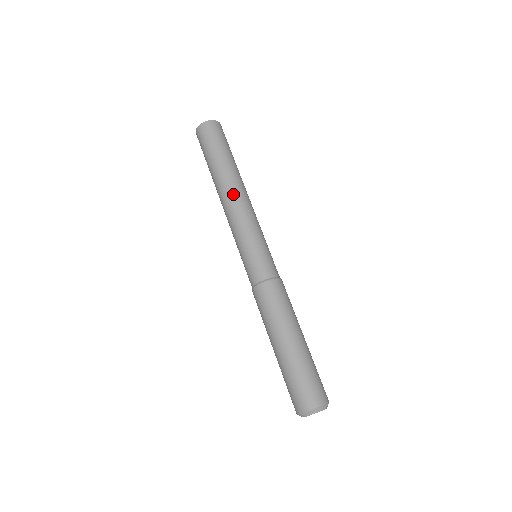
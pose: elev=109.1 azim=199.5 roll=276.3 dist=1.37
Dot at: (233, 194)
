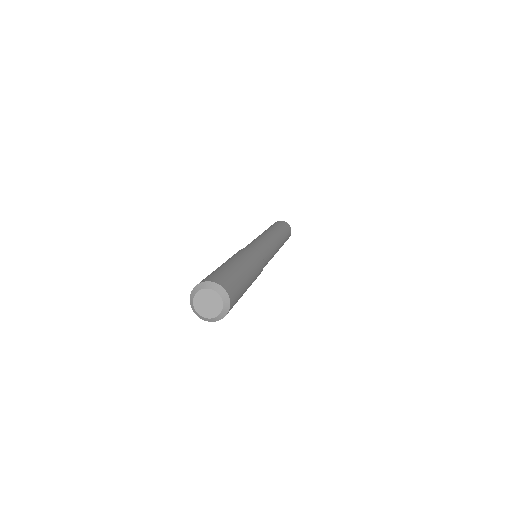
Dot at: occluded
